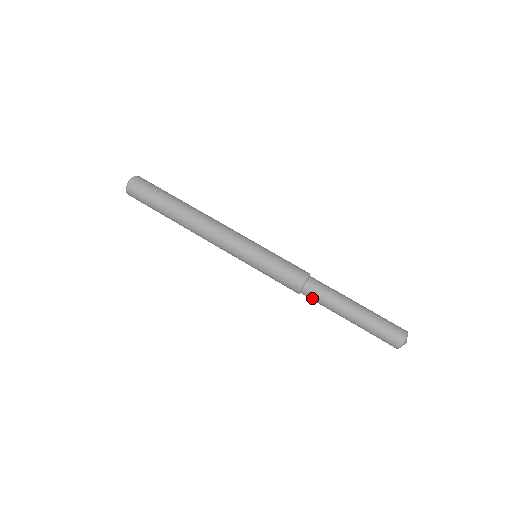
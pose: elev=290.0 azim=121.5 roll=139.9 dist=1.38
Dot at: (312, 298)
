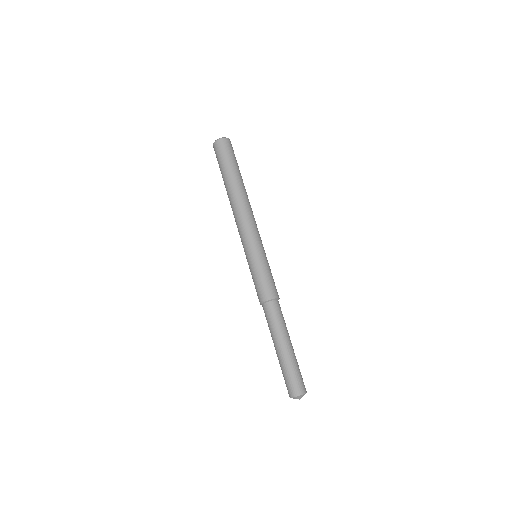
Dot at: (268, 314)
